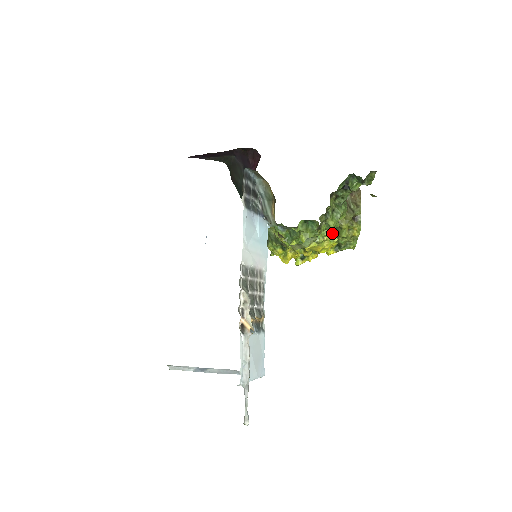
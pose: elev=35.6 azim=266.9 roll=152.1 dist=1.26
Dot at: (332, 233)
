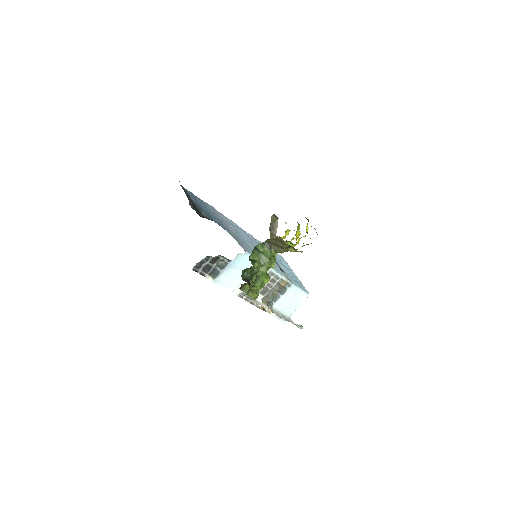
Dot at: (289, 241)
